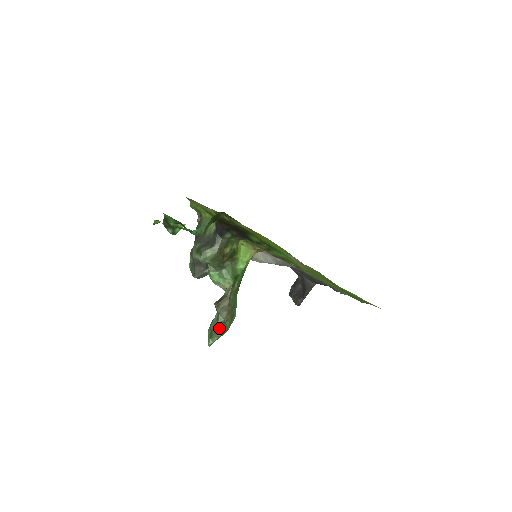
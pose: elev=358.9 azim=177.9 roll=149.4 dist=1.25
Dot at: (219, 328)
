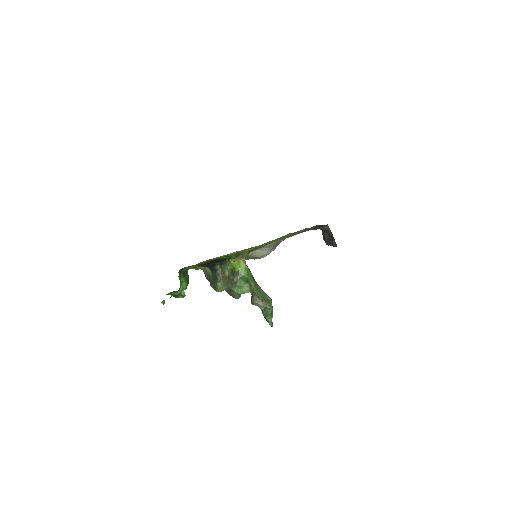
Dot at: (265, 314)
